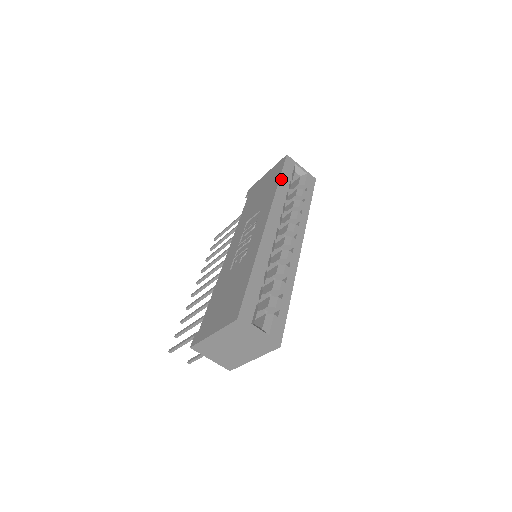
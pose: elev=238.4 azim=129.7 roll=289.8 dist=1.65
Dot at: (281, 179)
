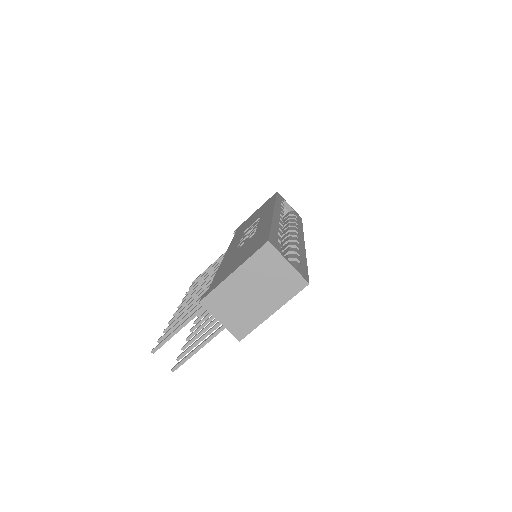
Dot at: (277, 199)
